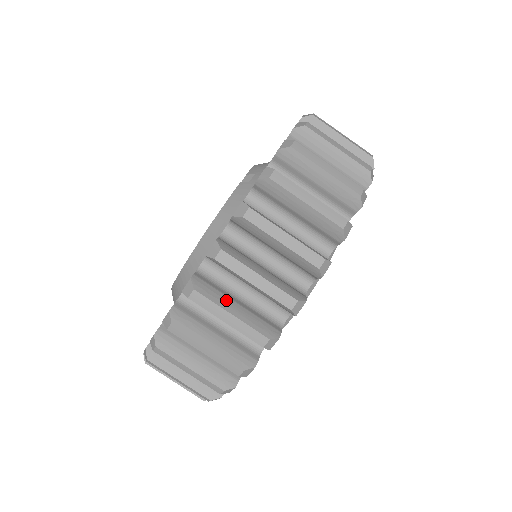
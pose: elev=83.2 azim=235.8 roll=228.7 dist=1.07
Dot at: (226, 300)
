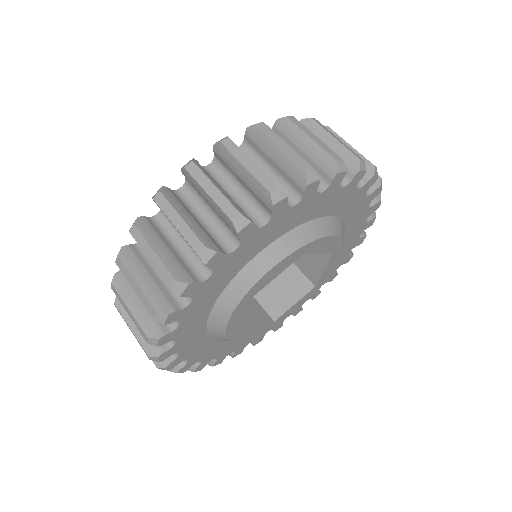
Dot at: occluded
